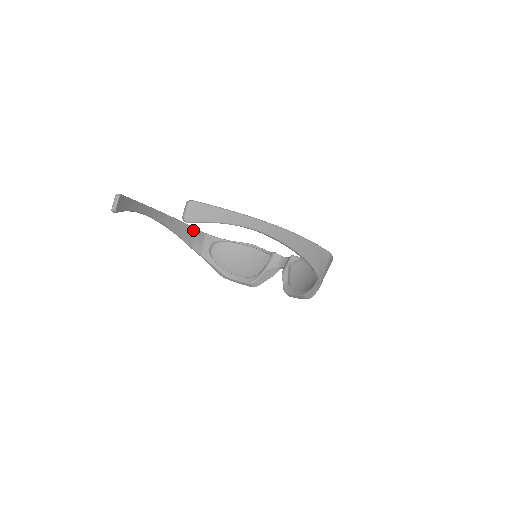
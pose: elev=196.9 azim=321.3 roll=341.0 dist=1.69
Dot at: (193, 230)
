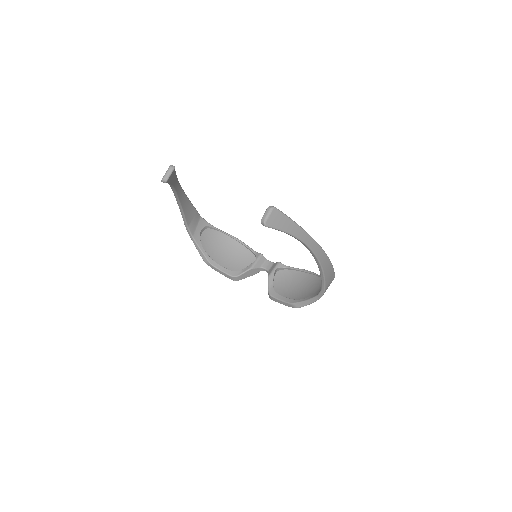
Dot at: (194, 211)
